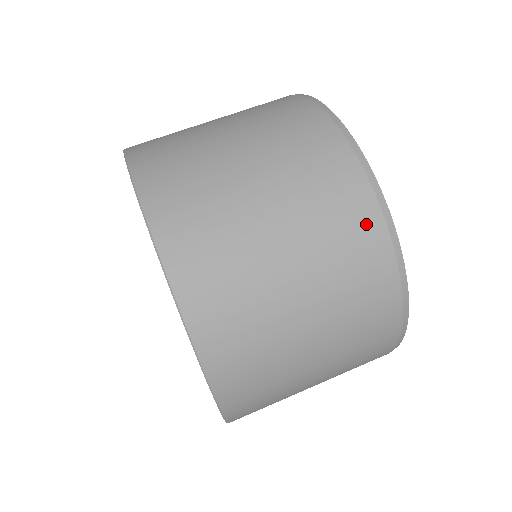
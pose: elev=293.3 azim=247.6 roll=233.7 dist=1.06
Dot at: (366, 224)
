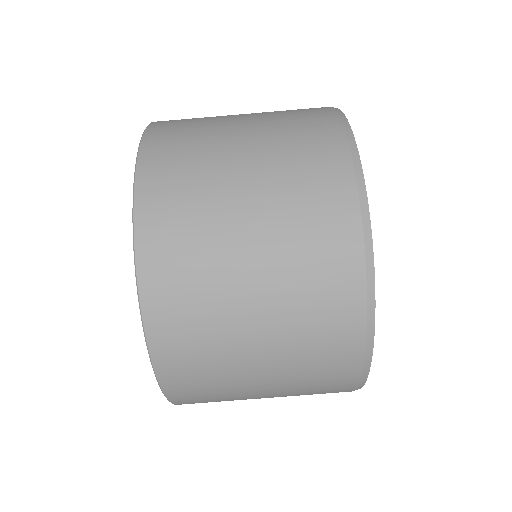
Dot at: occluded
